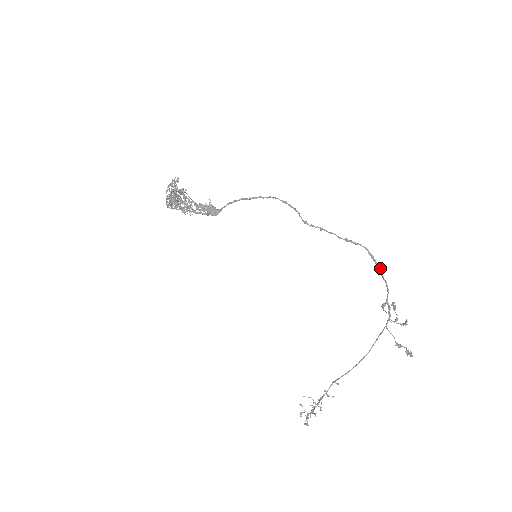
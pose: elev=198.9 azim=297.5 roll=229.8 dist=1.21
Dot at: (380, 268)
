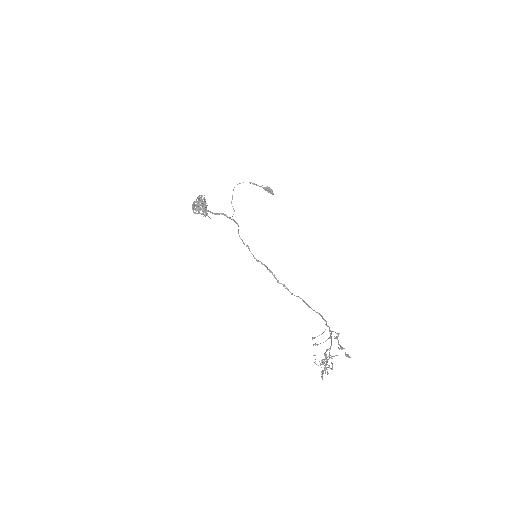
Dot at: (310, 307)
